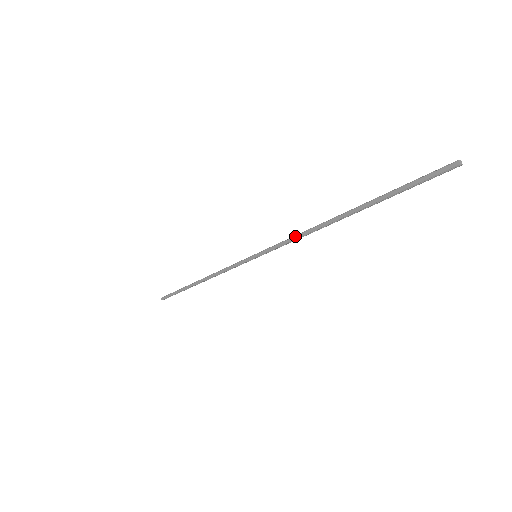
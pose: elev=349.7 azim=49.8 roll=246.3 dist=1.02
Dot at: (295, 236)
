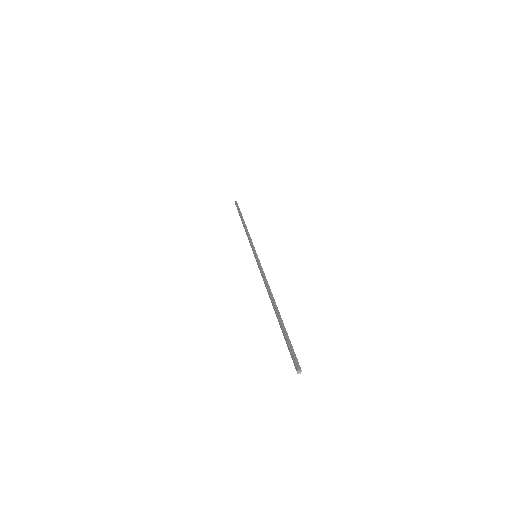
Dot at: (263, 278)
